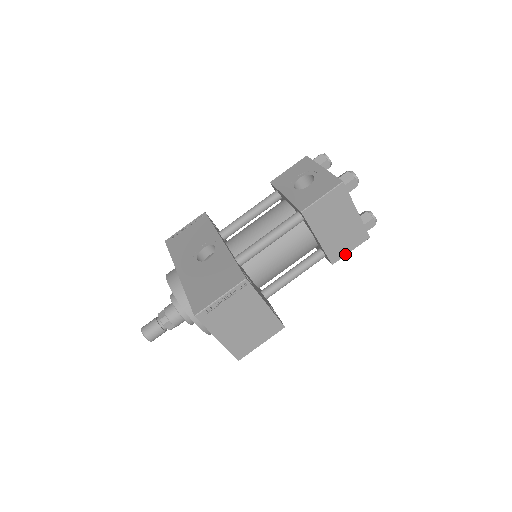
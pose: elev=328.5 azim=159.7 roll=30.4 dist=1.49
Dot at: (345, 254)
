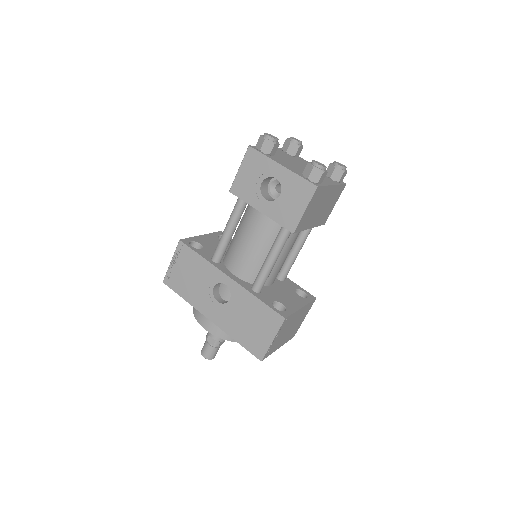
Dot at: (331, 210)
